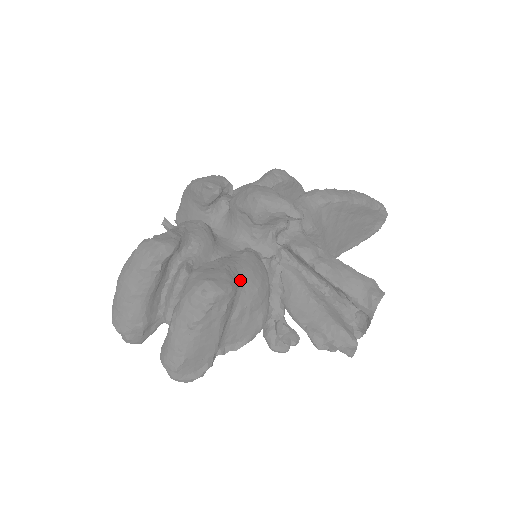
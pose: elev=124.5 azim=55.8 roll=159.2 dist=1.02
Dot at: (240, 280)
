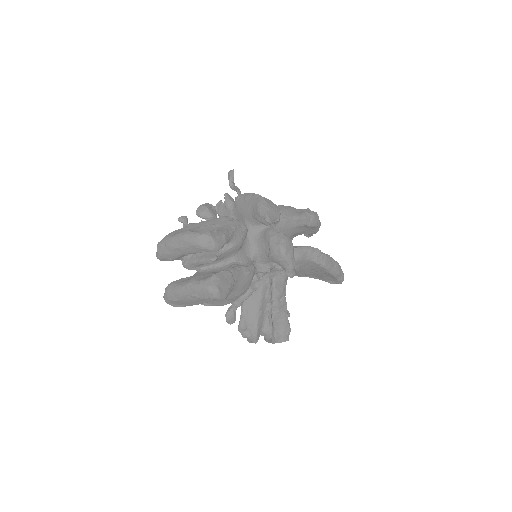
Dot at: (233, 289)
